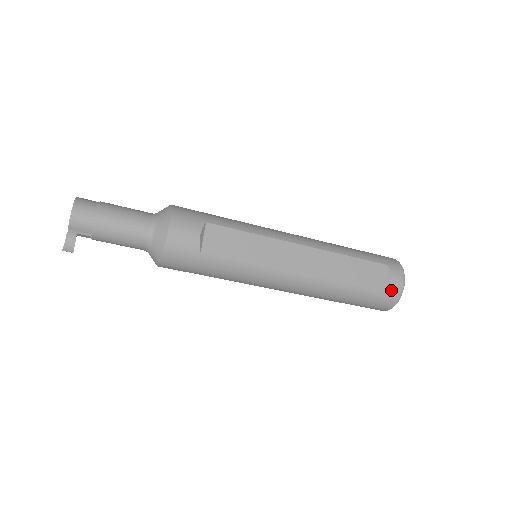
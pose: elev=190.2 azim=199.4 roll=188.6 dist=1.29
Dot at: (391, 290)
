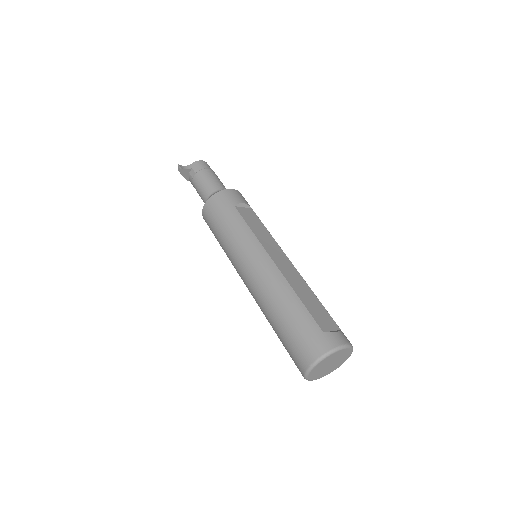
Dot at: (330, 336)
